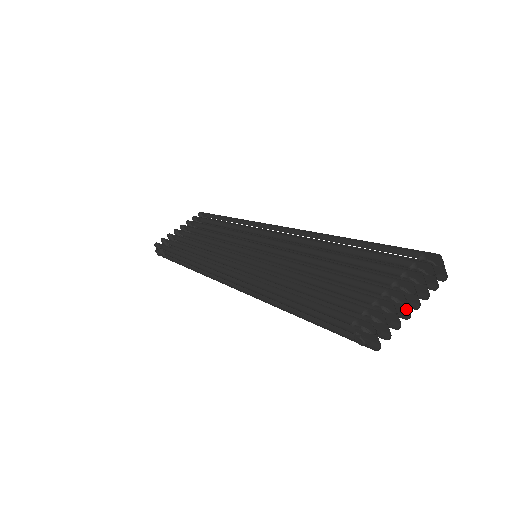
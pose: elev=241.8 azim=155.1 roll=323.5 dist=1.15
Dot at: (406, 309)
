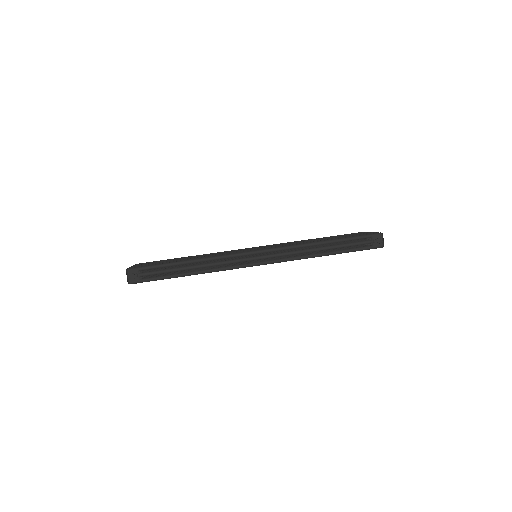
Dot at: occluded
